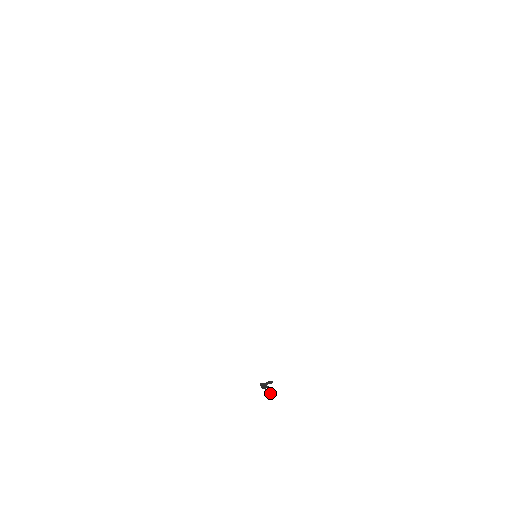
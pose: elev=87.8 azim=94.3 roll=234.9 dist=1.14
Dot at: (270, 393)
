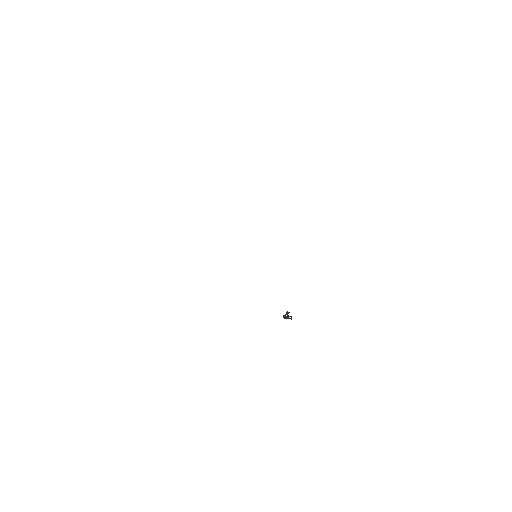
Dot at: (291, 319)
